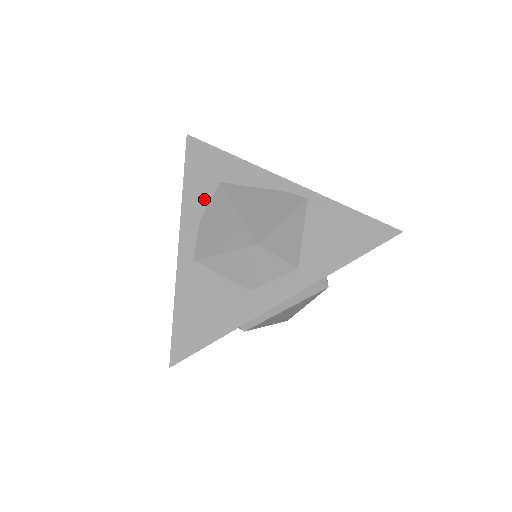
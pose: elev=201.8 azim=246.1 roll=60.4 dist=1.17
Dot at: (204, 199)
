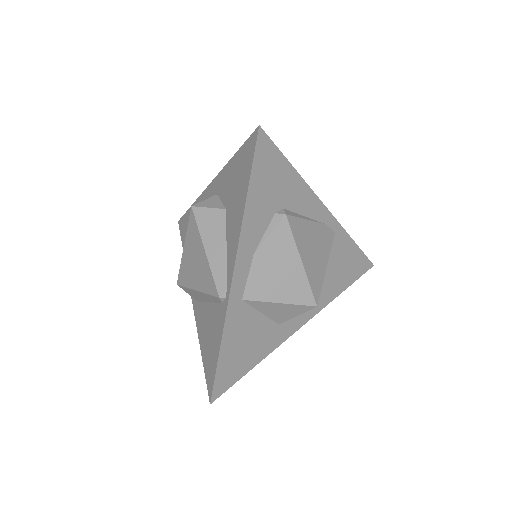
Dot at: (262, 227)
